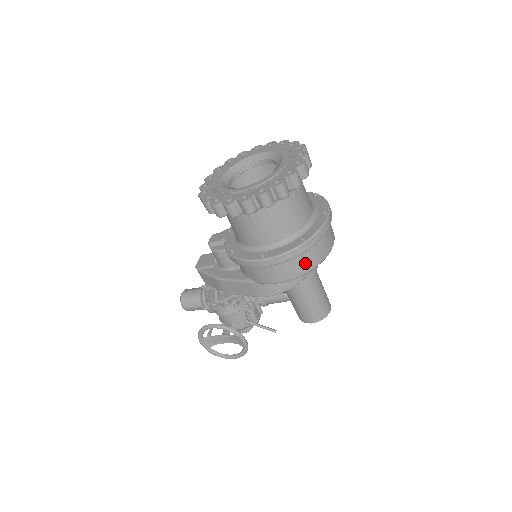
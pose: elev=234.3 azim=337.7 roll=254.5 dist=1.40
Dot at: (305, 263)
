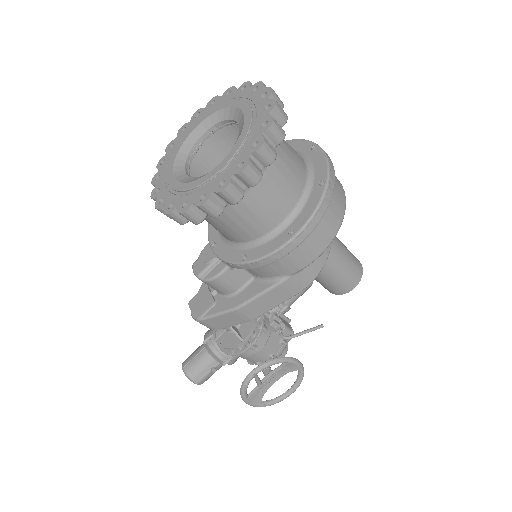
Dot at: (335, 212)
